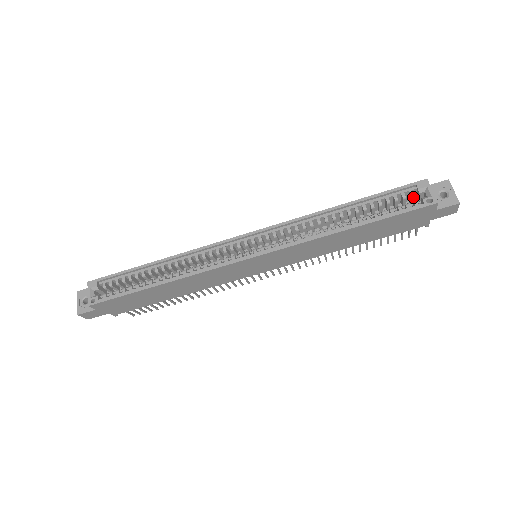
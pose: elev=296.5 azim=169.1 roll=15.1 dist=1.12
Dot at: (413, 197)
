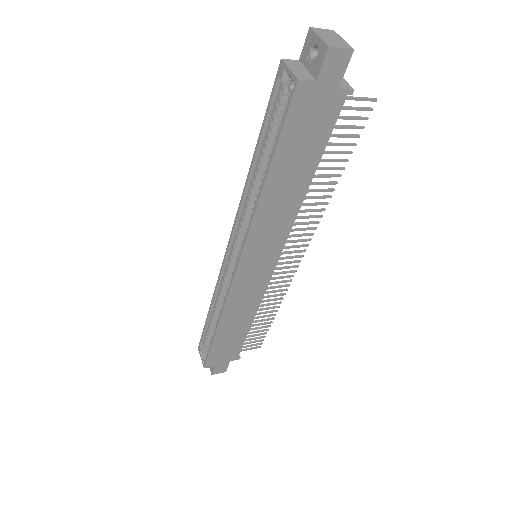
Dot at: occluded
